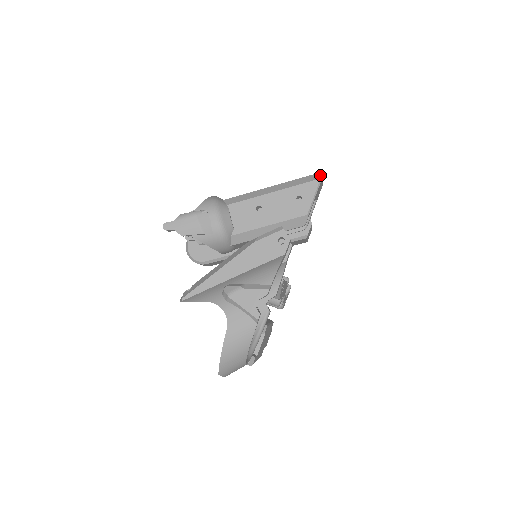
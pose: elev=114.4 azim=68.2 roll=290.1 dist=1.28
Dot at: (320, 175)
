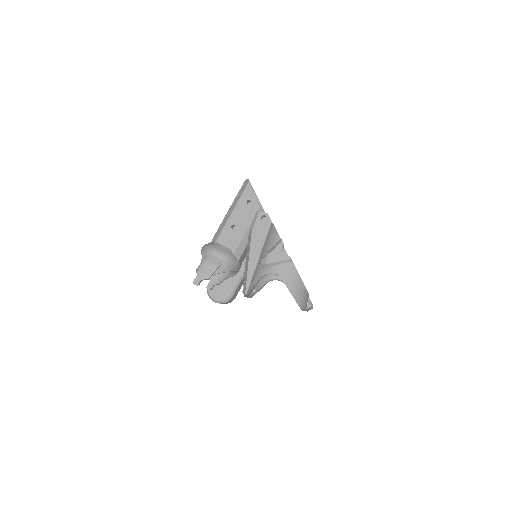
Dot at: (247, 181)
